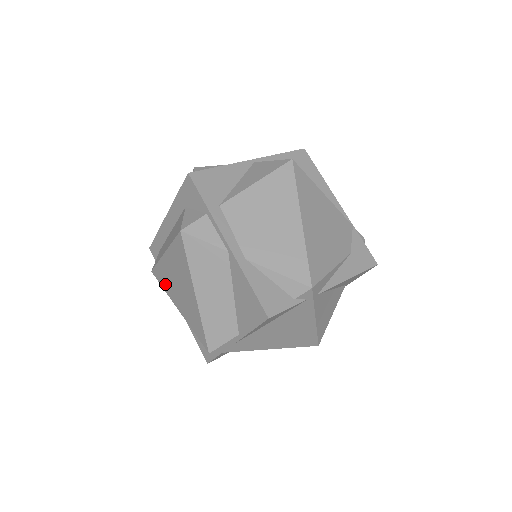
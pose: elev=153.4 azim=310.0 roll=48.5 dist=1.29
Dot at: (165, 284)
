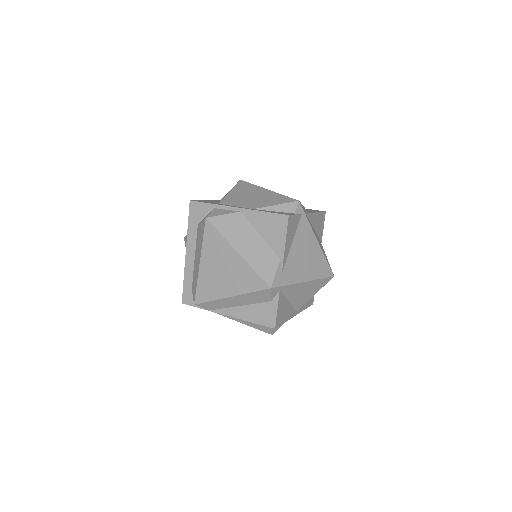
Dot at: (211, 292)
